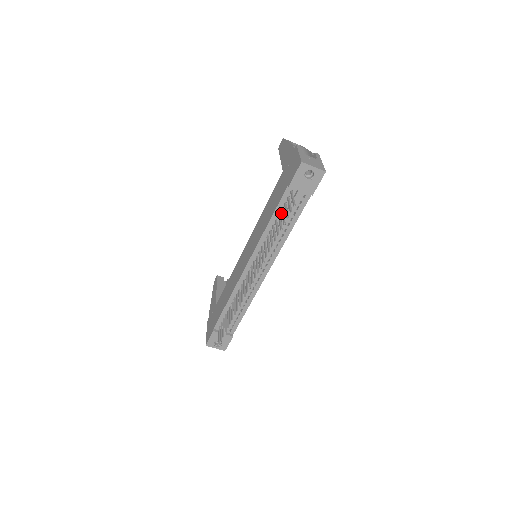
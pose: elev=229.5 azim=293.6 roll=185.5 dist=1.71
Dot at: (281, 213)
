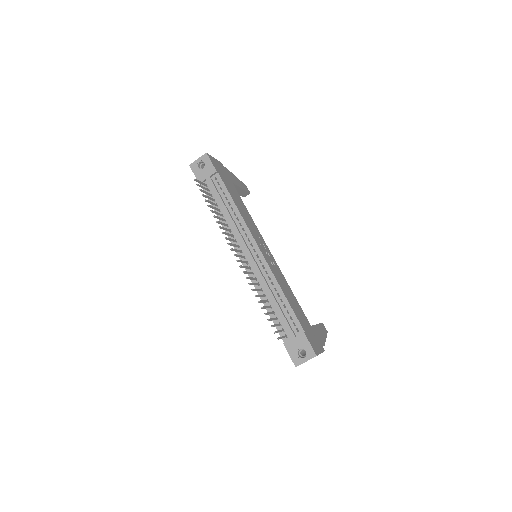
Dot at: (217, 203)
